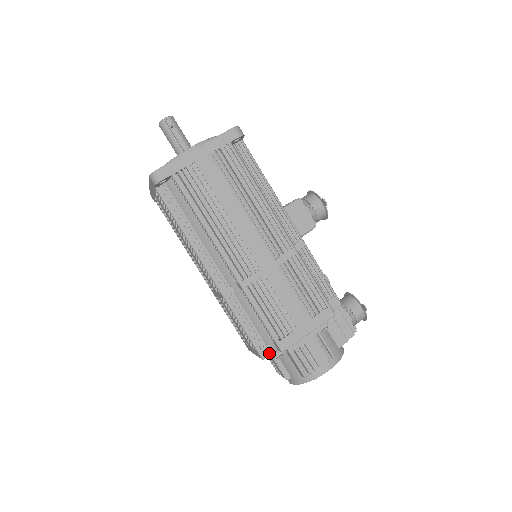
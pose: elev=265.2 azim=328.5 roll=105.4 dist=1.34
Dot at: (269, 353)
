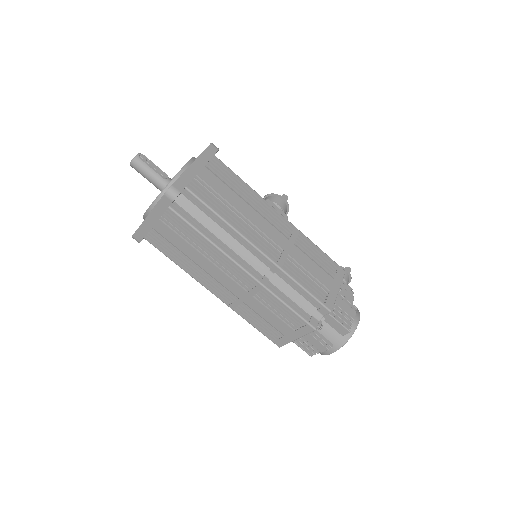
Dot at: (317, 322)
